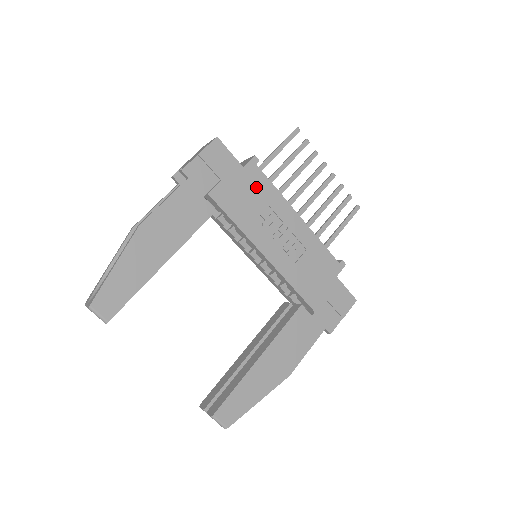
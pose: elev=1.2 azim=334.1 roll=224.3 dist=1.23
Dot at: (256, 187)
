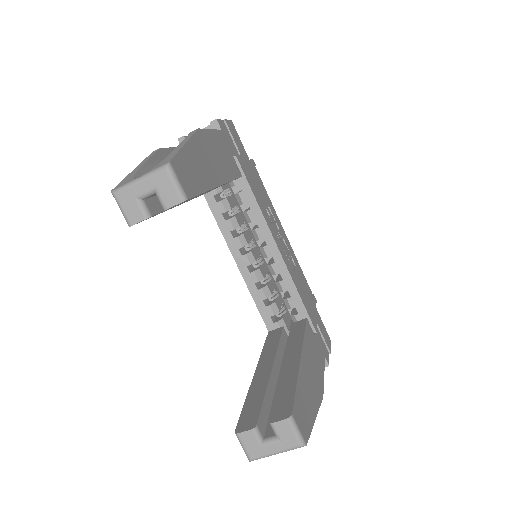
Dot at: (259, 183)
